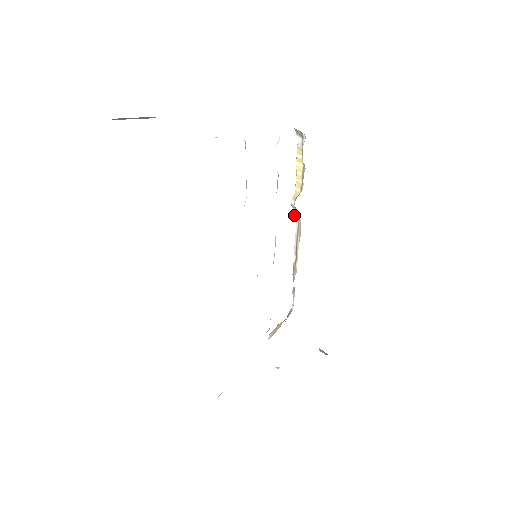
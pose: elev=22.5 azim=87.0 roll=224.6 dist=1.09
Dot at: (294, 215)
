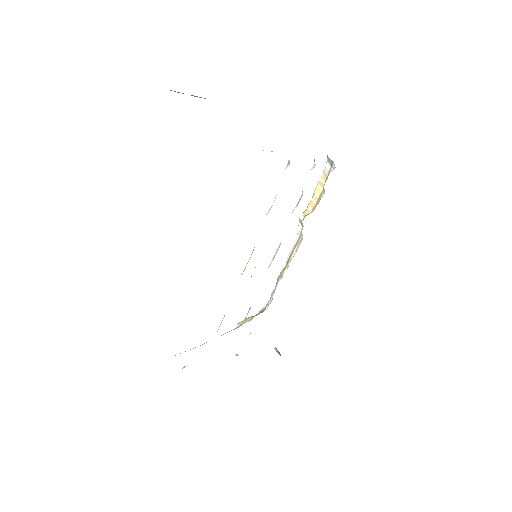
Dot at: (298, 229)
